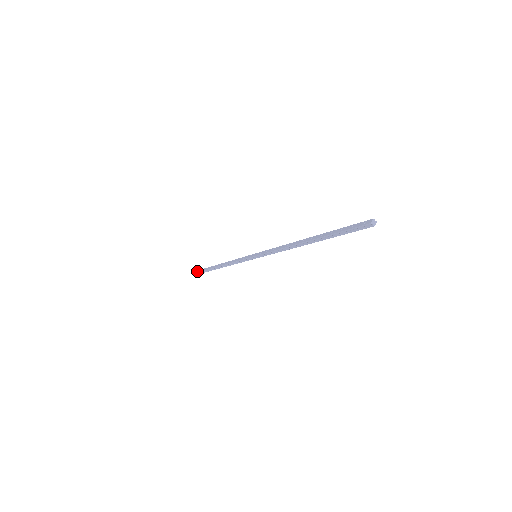
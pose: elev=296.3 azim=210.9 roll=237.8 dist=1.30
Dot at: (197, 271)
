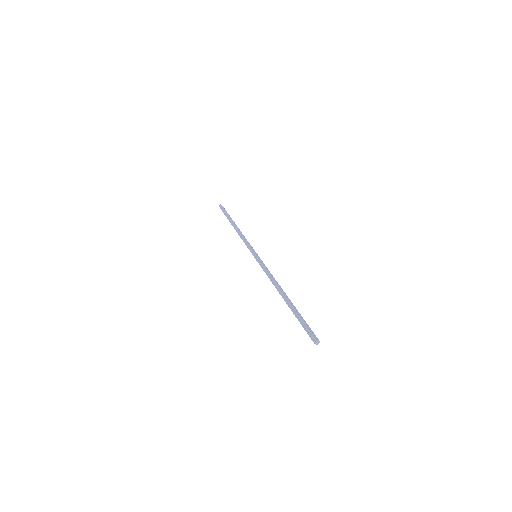
Dot at: (220, 206)
